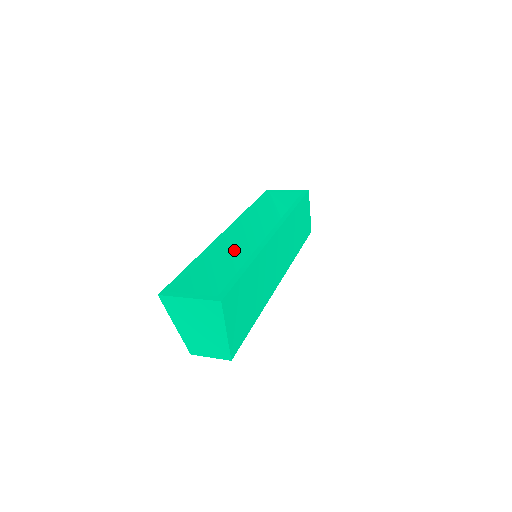
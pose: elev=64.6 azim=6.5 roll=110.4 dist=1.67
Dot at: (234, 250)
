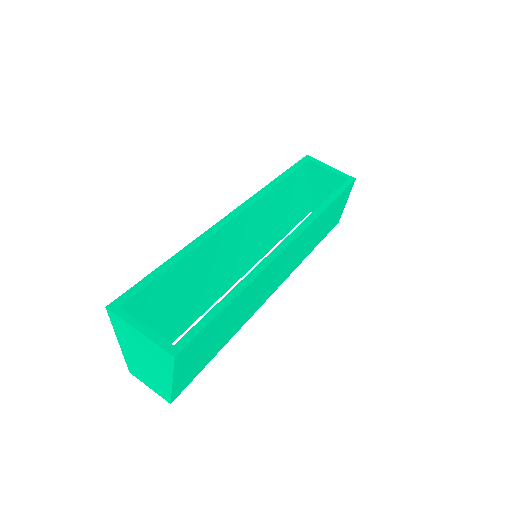
Dot at: (232, 241)
